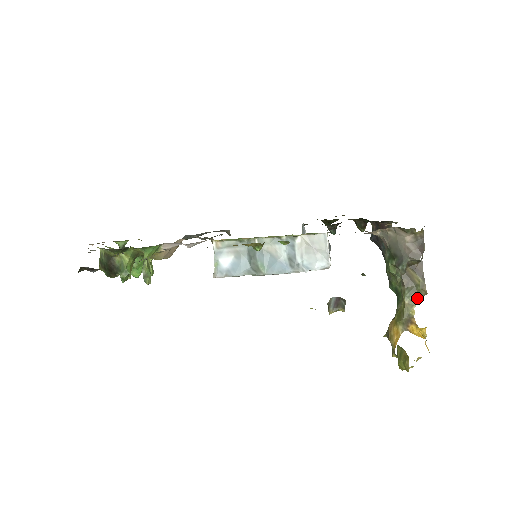
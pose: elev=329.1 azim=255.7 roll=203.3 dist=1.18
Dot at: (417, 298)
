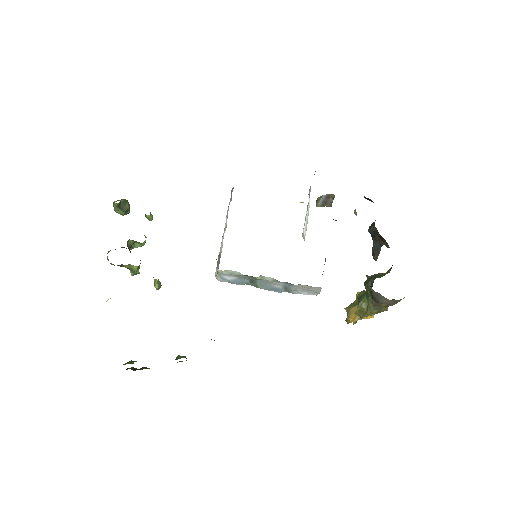
Dot at: (378, 312)
